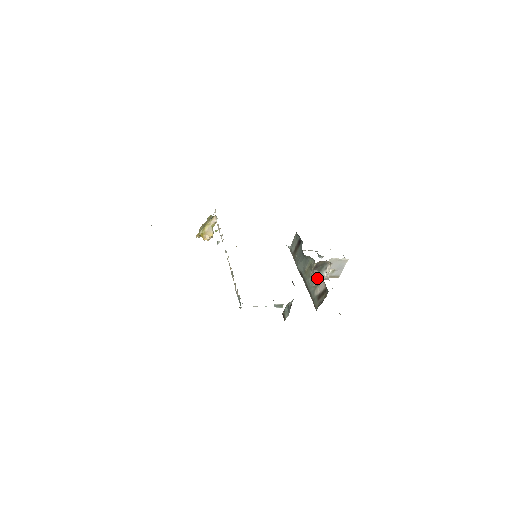
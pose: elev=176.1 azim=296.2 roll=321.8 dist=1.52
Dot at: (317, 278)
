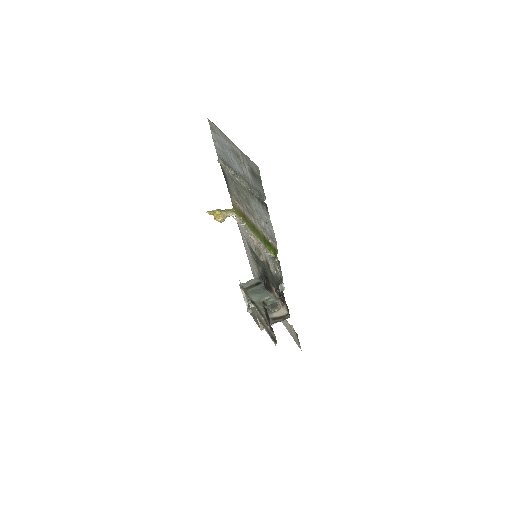
Dot at: (269, 310)
